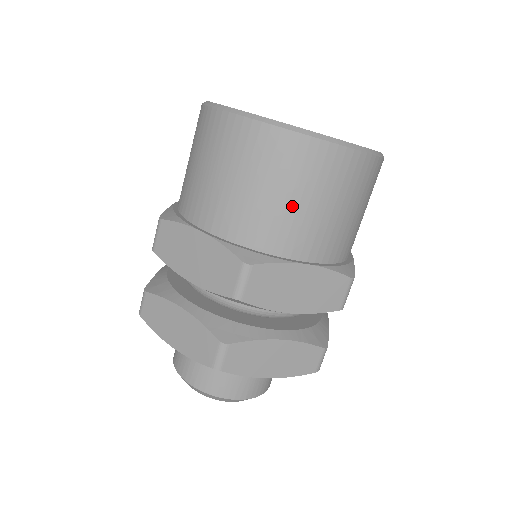
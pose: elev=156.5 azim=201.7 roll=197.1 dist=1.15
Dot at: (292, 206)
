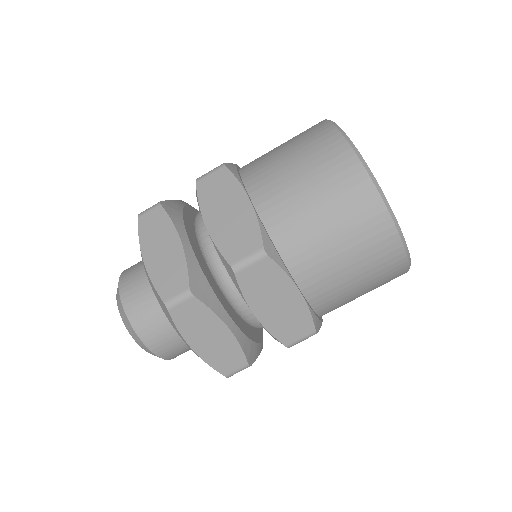
Dot at: (330, 243)
